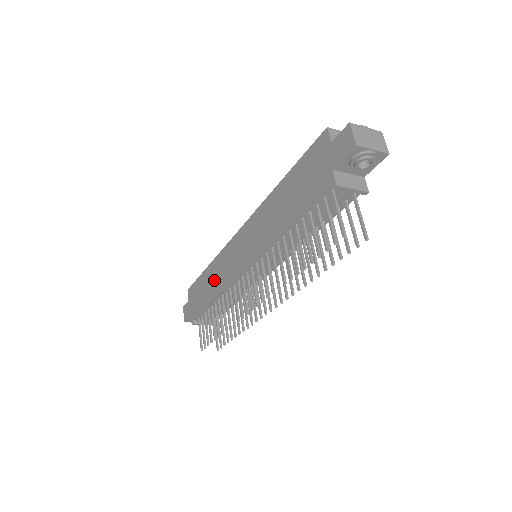
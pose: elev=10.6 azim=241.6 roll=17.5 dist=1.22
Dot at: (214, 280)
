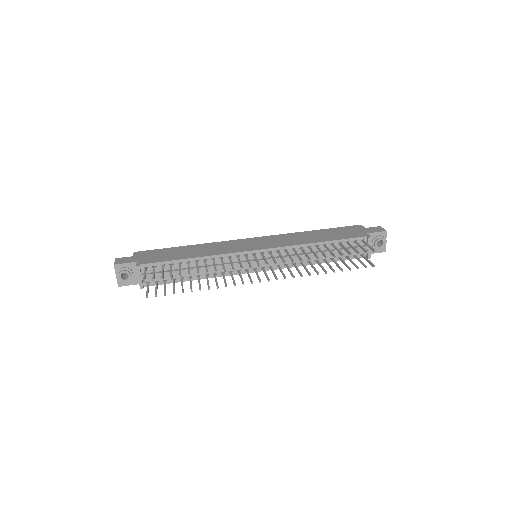
Dot at: (200, 250)
